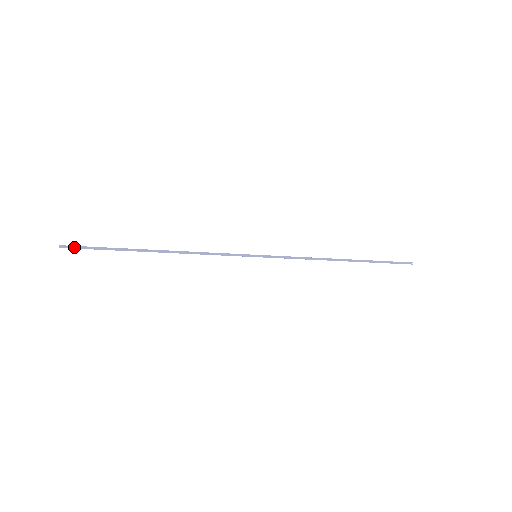
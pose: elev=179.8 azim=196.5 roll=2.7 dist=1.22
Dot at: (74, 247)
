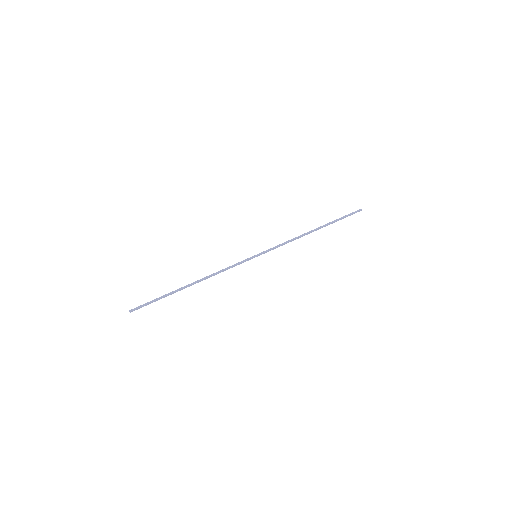
Dot at: (139, 307)
